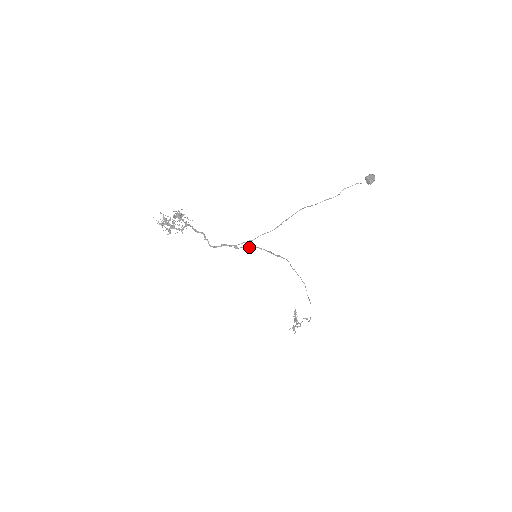
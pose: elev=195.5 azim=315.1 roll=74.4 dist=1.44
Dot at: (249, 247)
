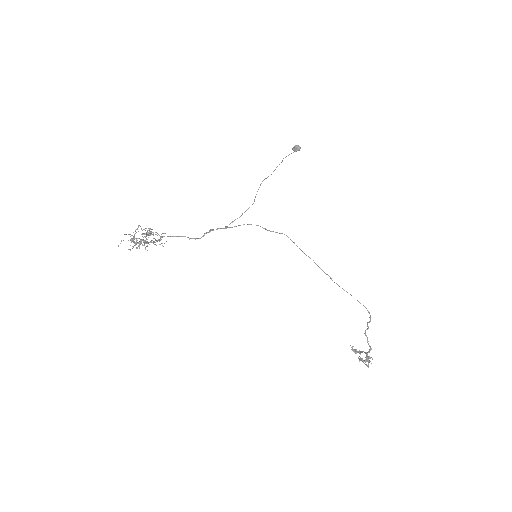
Dot at: (240, 225)
